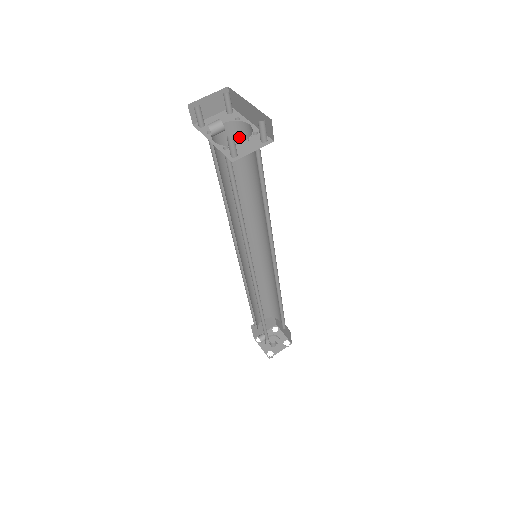
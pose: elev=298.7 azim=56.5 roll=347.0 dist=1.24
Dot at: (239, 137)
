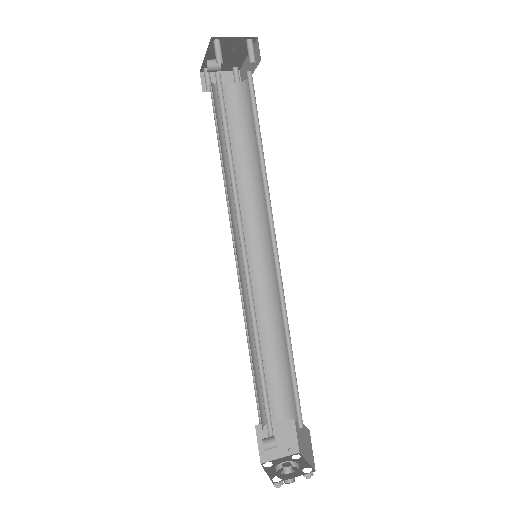
Dot at: (242, 101)
